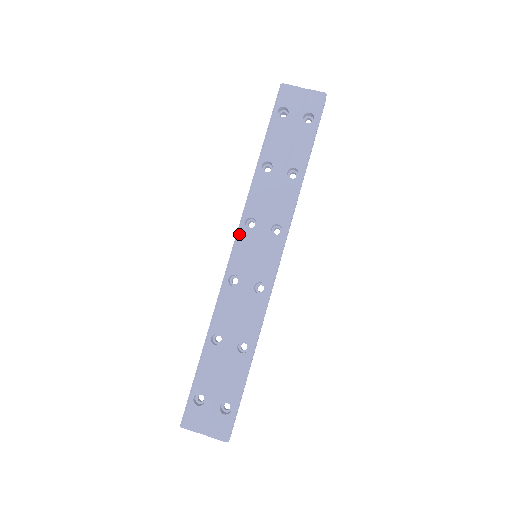
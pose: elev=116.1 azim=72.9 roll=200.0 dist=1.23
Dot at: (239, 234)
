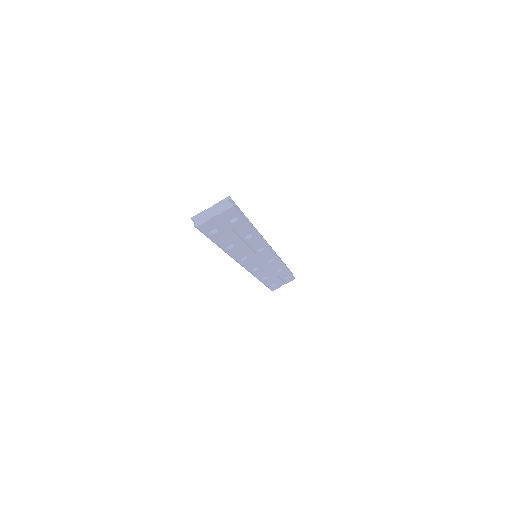
Dot at: (242, 264)
